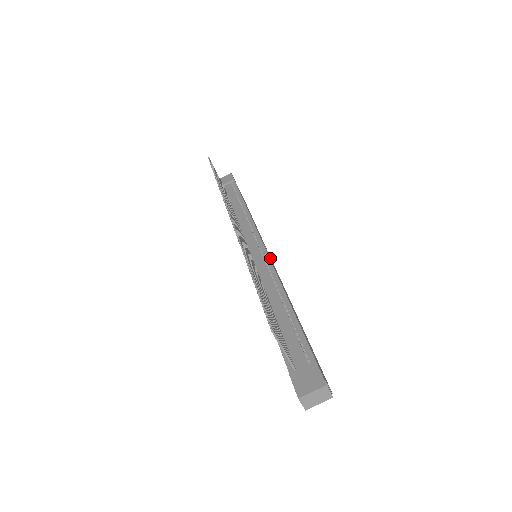
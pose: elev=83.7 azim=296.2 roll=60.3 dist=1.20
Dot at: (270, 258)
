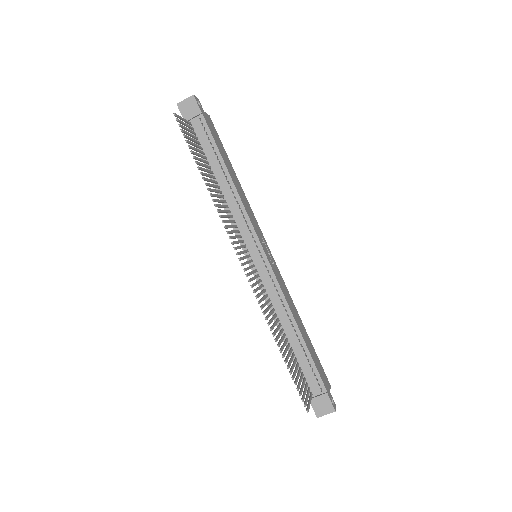
Dot at: (268, 254)
